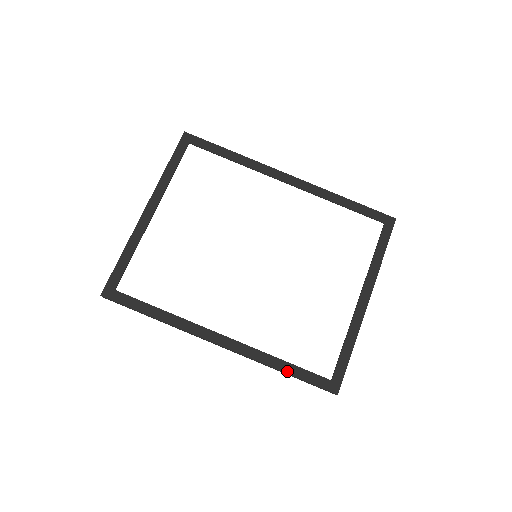
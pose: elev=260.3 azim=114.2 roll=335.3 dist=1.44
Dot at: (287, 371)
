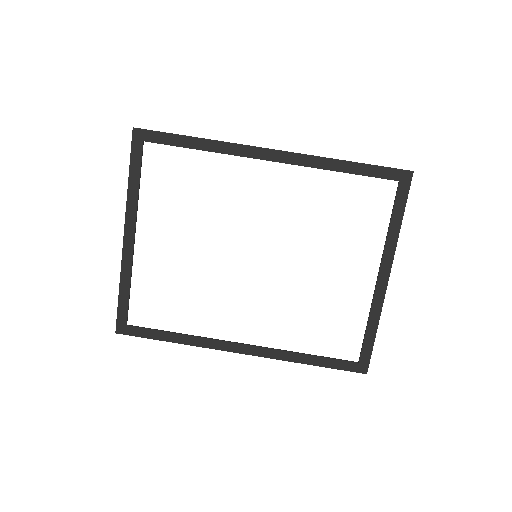
Dot at: (313, 363)
